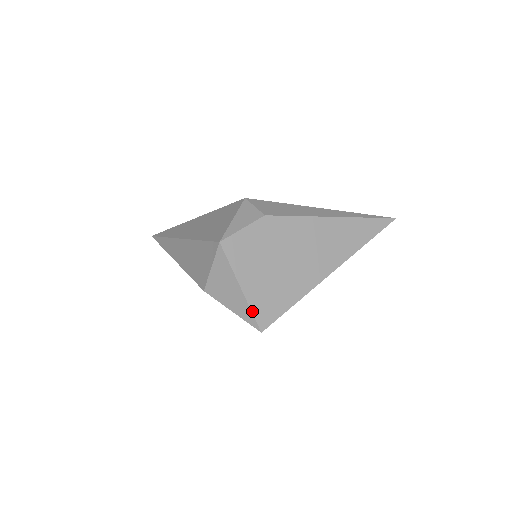
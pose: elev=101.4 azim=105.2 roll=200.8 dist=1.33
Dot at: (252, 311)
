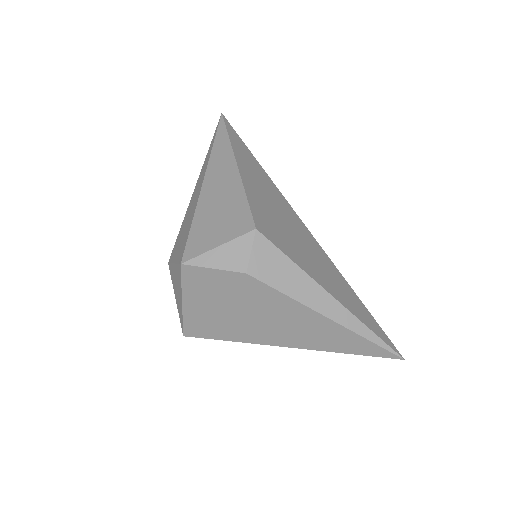
Dot at: (183, 321)
